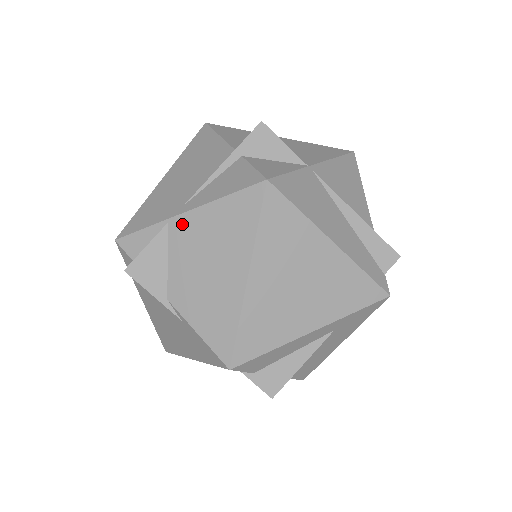
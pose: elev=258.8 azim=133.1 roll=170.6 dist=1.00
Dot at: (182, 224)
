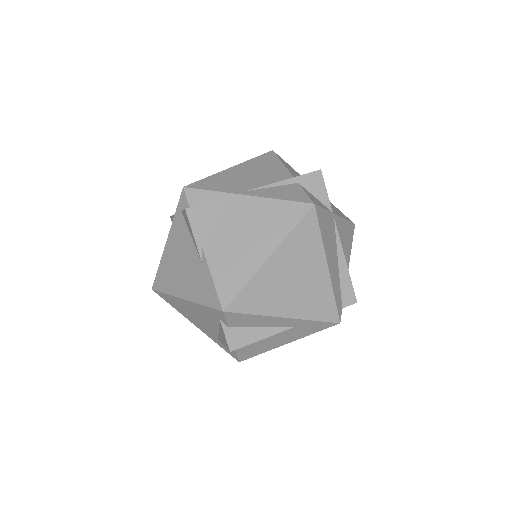
Dot at: (241, 201)
